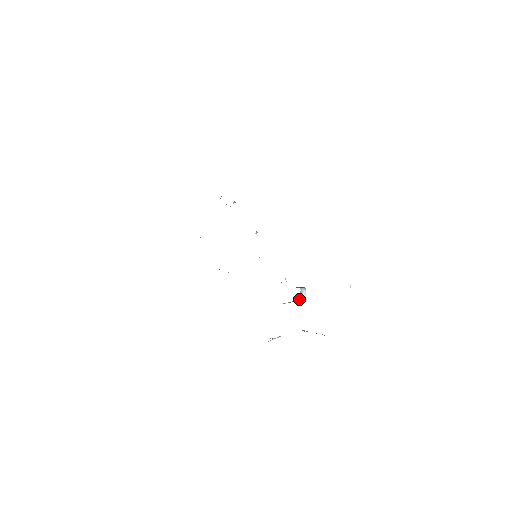
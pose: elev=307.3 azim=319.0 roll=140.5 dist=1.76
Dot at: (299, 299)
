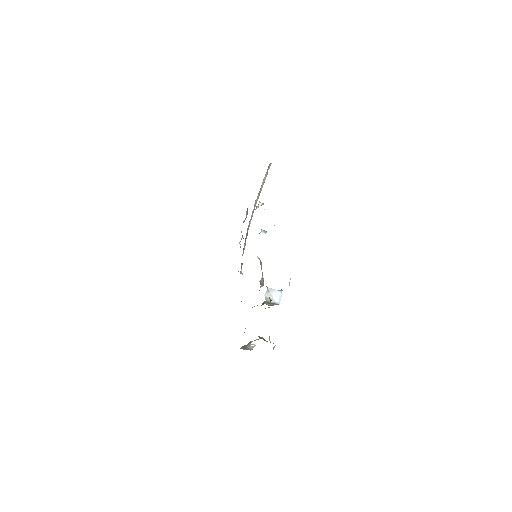
Dot at: (269, 301)
